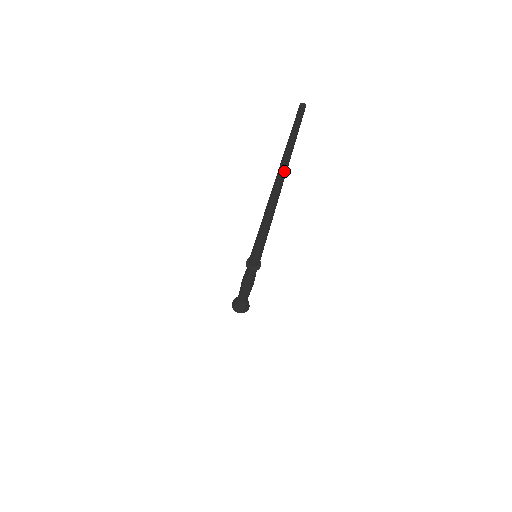
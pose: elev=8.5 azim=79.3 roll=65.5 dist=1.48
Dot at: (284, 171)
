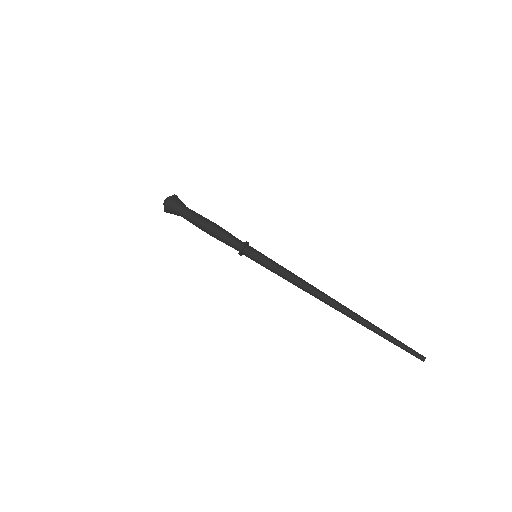
Dot at: (365, 326)
